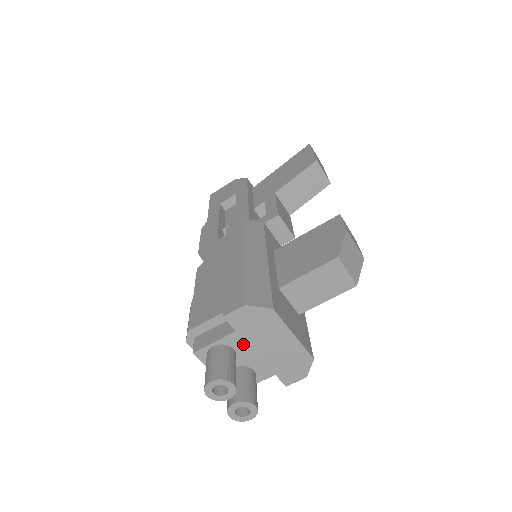
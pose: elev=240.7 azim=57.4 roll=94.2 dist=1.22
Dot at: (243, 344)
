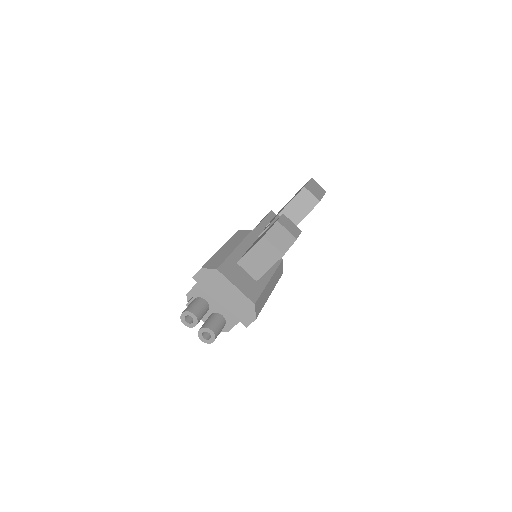
Dot at: (210, 296)
